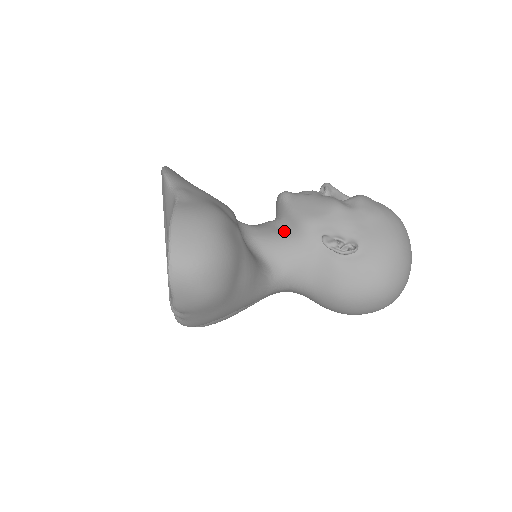
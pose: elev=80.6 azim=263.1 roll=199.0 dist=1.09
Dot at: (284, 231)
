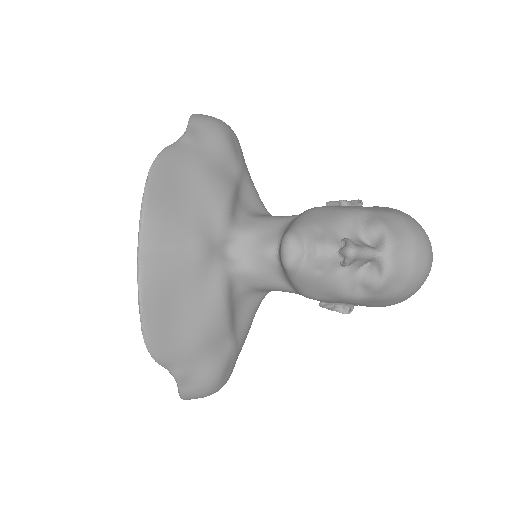
Dot at: (284, 284)
